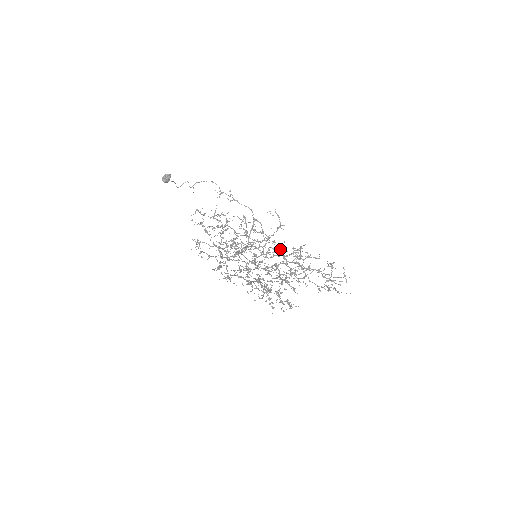
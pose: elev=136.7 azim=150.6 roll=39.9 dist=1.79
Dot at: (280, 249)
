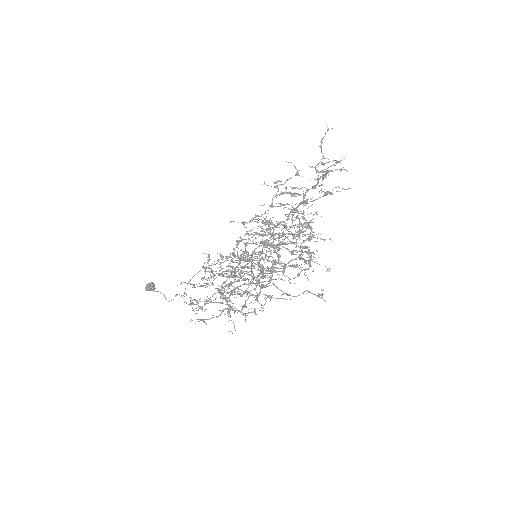
Dot at: (271, 222)
